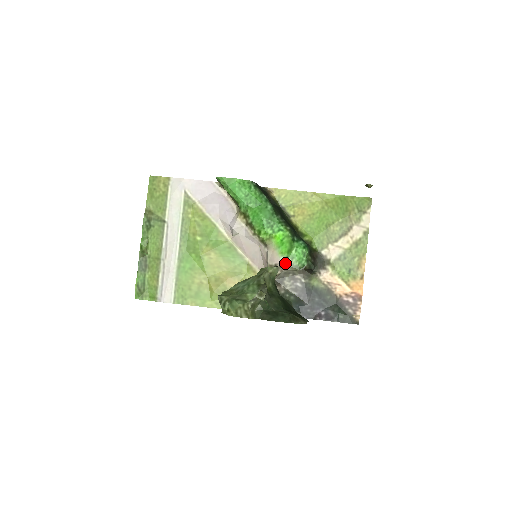
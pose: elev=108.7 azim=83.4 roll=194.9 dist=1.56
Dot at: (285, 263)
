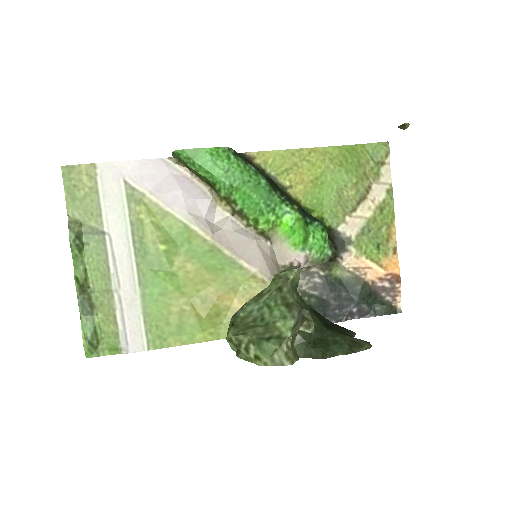
Dot at: (303, 258)
